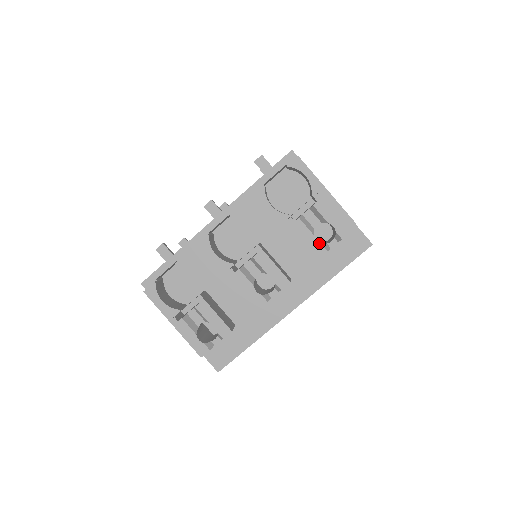
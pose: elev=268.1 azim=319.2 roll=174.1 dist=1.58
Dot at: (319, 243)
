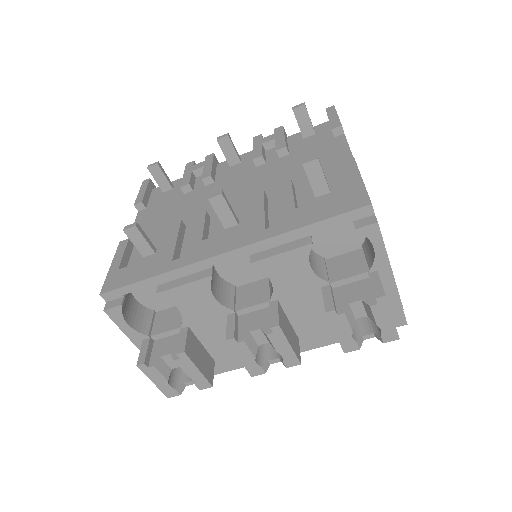
Dot at: (354, 340)
